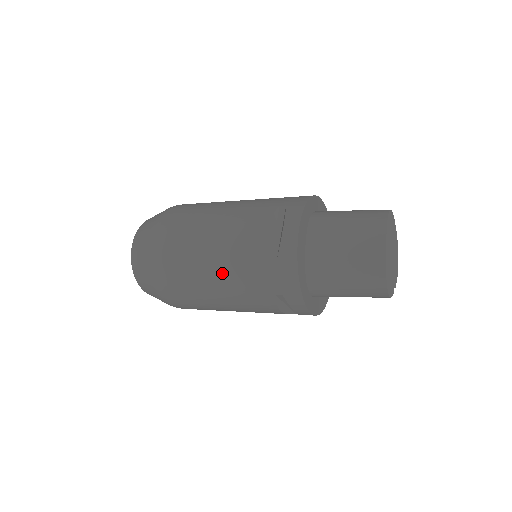
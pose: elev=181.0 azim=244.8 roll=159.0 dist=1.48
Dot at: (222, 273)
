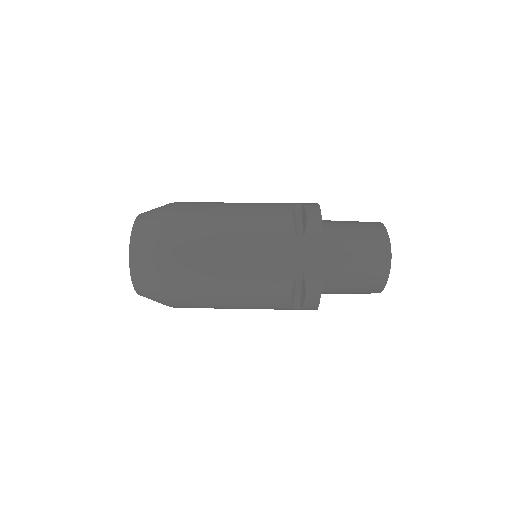
Dot at: occluded
